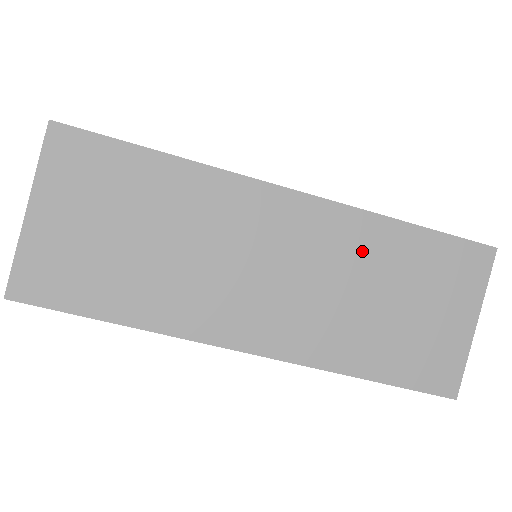
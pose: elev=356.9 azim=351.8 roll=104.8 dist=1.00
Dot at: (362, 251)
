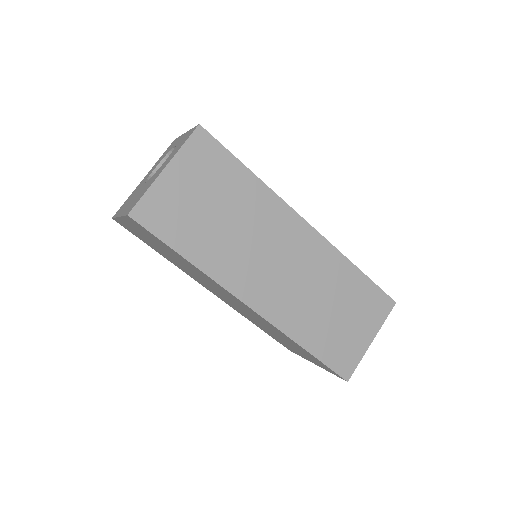
Dot at: (331, 274)
